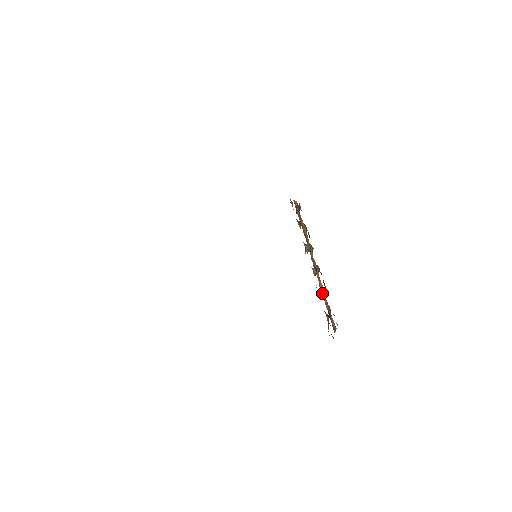
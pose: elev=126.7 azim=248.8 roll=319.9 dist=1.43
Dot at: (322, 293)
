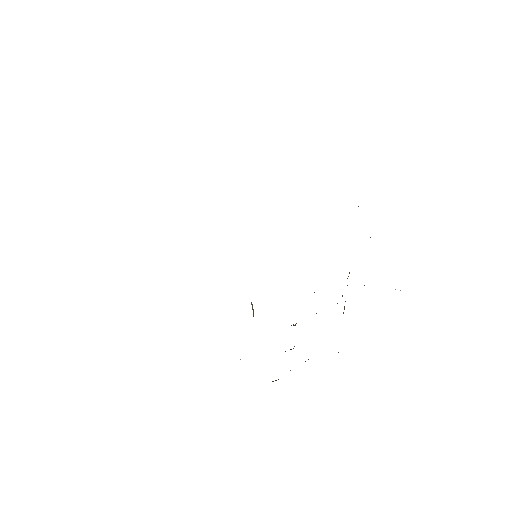
Dot at: occluded
